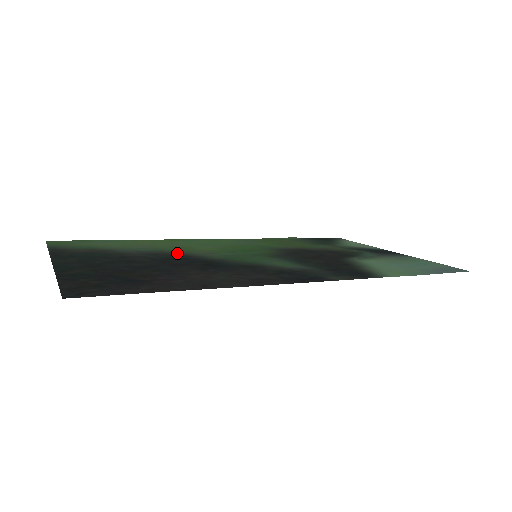
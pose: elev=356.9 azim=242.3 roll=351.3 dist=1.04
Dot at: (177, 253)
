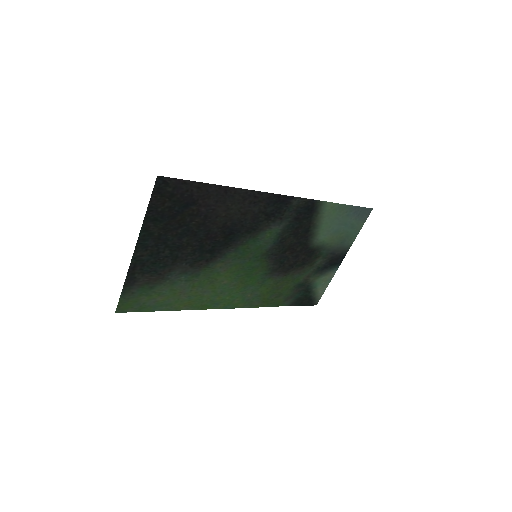
Dot at: (207, 265)
